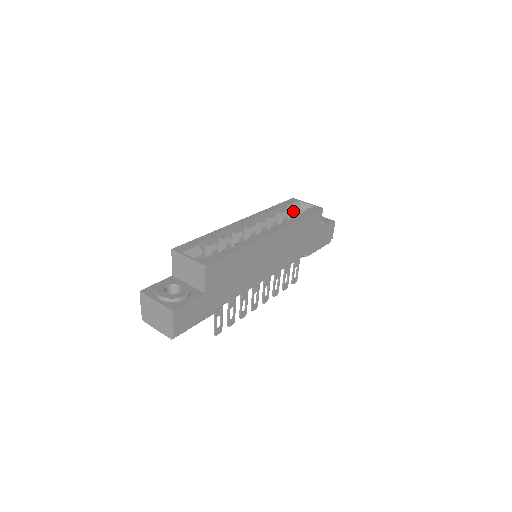
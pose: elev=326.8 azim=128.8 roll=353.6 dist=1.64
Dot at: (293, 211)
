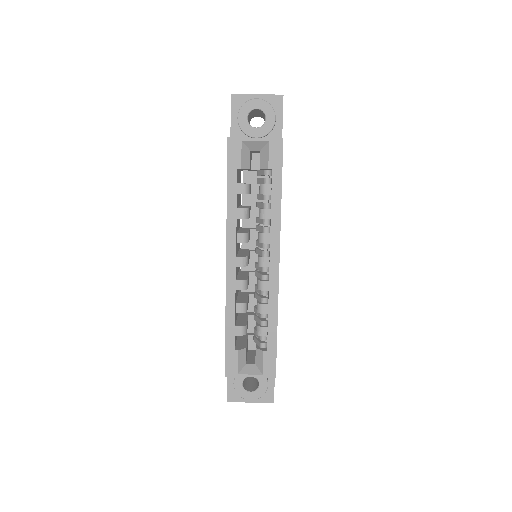
Dot at: (249, 168)
